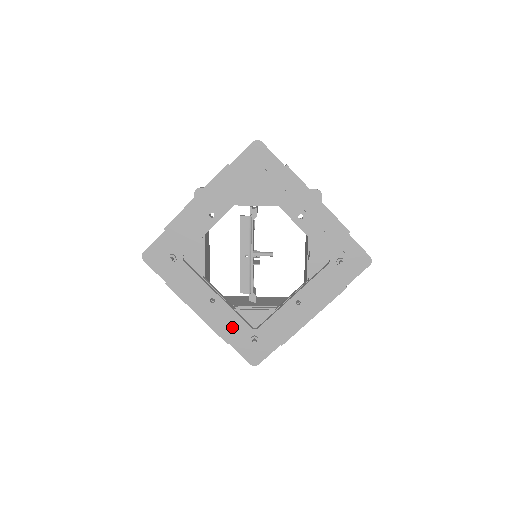
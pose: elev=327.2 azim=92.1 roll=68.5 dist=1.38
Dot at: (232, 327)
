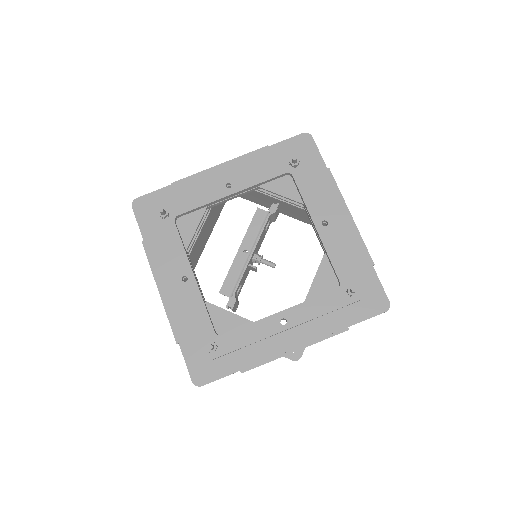
Dot at: (192, 320)
